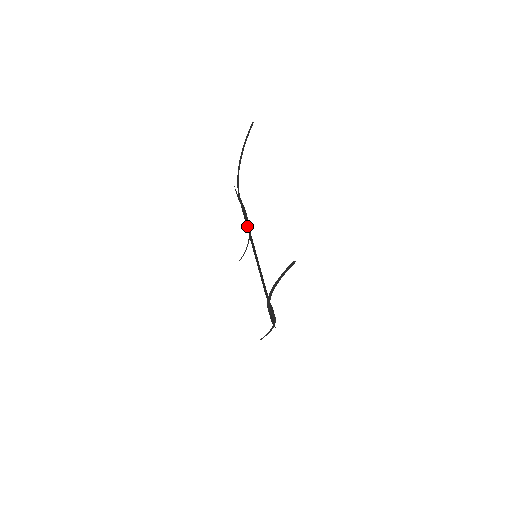
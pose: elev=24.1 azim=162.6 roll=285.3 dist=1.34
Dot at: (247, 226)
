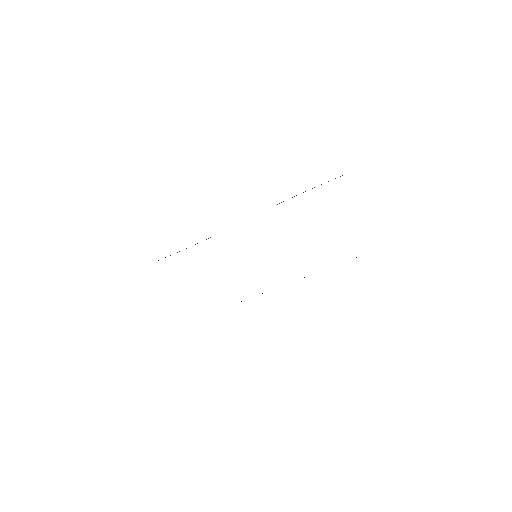
Dot at: occluded
